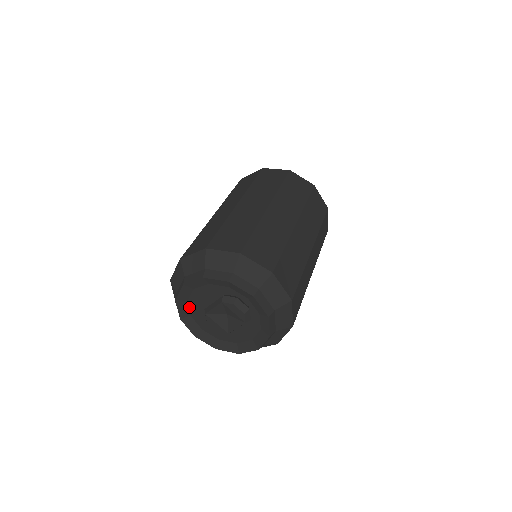
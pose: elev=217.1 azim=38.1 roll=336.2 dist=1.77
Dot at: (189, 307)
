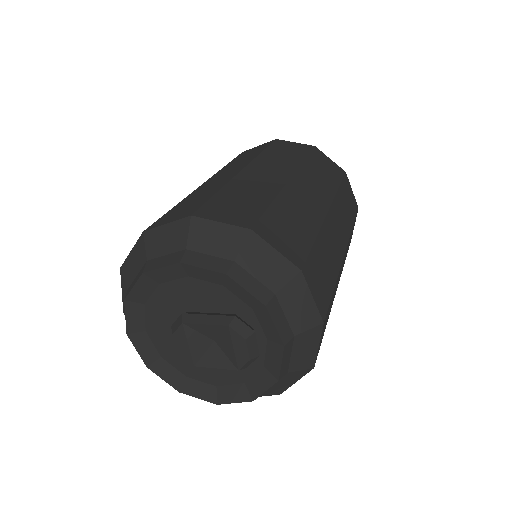
Dot at: (154, 293)
